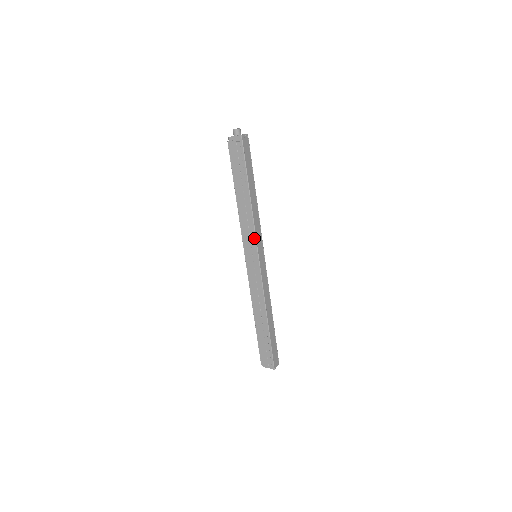
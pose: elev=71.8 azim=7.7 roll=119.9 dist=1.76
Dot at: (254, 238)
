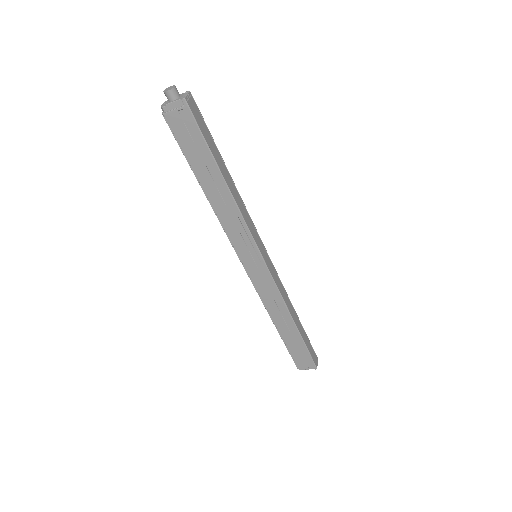
Dot at: (249, 237)
